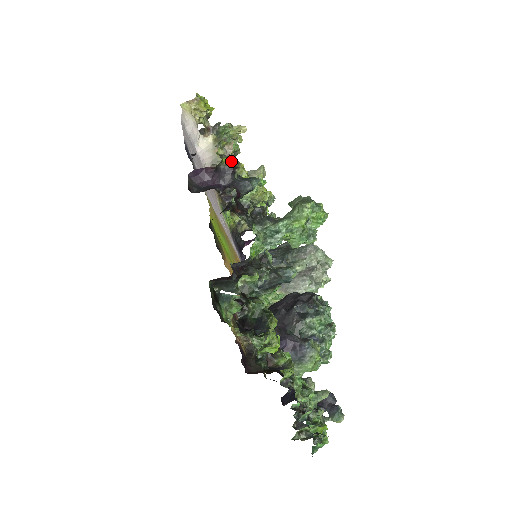
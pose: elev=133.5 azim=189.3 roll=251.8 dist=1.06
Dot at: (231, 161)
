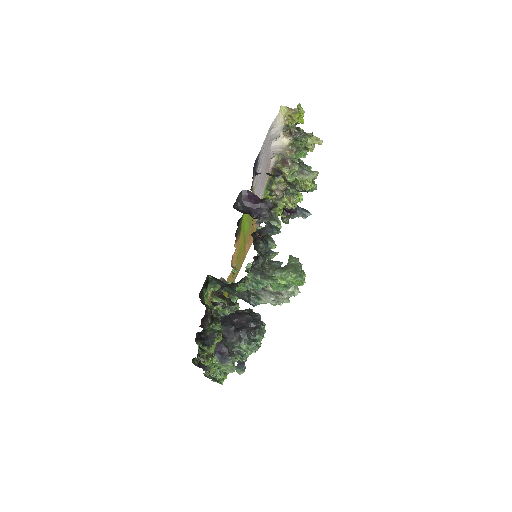
Dot at: occluded
